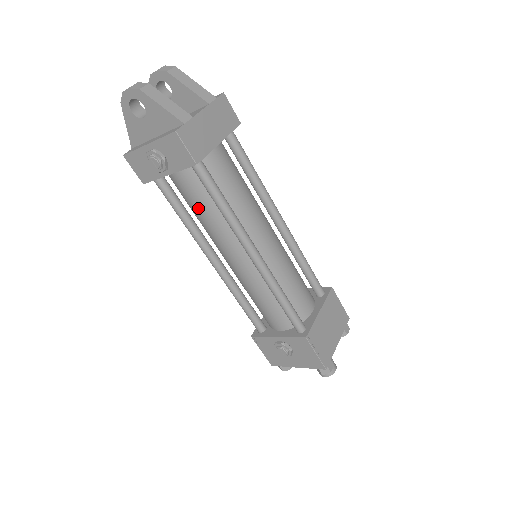
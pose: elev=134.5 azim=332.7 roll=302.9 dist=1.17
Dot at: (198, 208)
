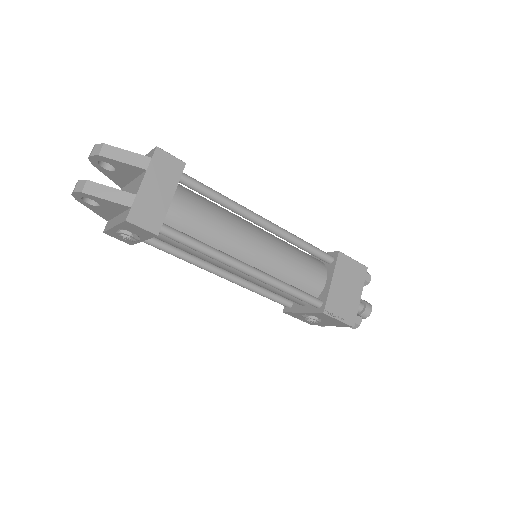
Dot at: (183, 250)
